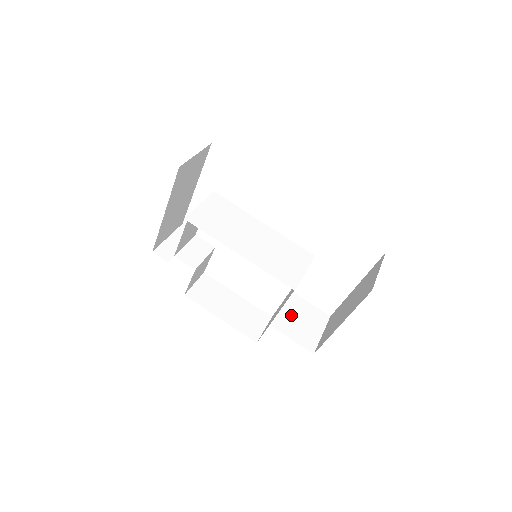
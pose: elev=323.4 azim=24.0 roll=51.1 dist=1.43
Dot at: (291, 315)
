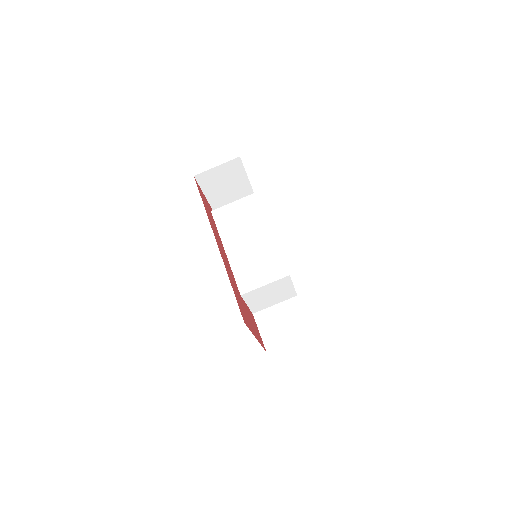
Dot at: (277, 315)
